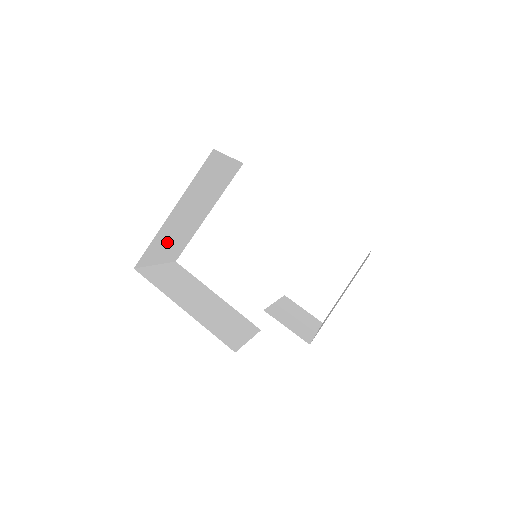
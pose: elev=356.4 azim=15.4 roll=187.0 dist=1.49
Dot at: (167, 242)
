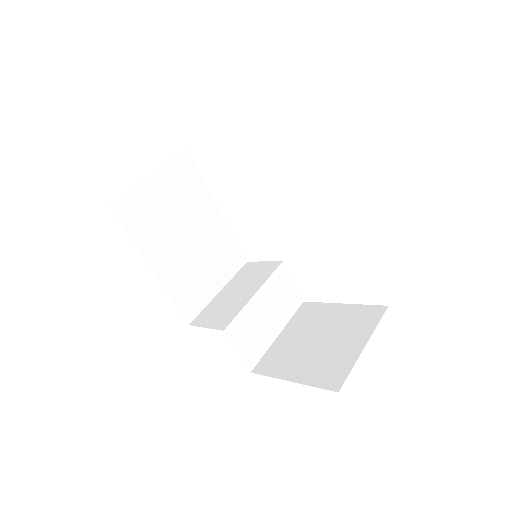
Dot at: occluded
